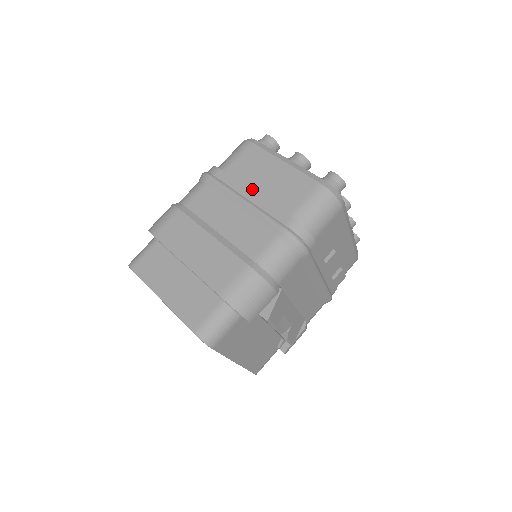
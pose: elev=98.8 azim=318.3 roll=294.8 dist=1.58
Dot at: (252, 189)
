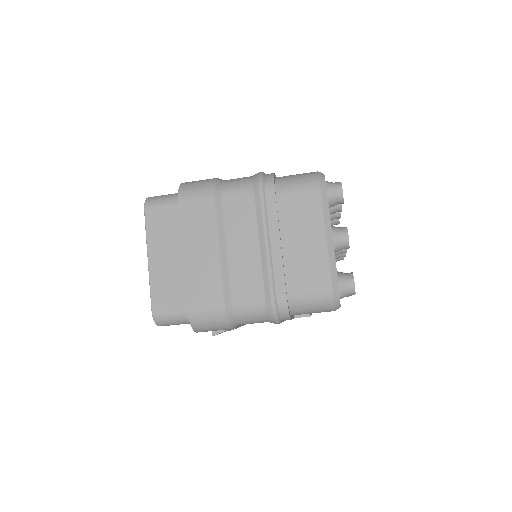
Dot at: (282, 236)
